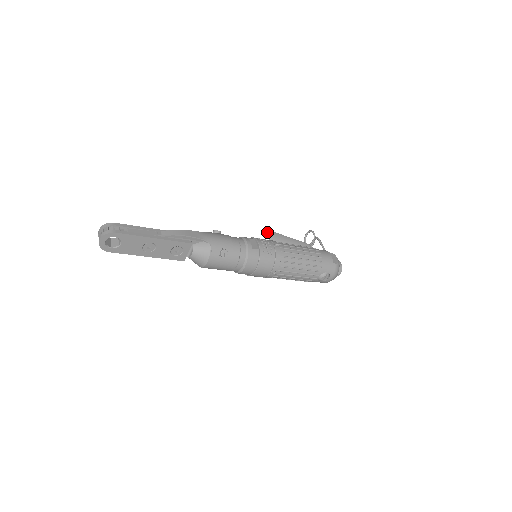
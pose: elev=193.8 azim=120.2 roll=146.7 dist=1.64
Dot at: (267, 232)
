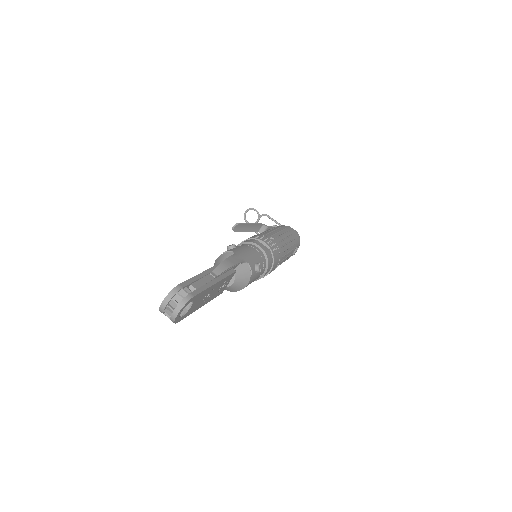
Dot at: (234, 225)
